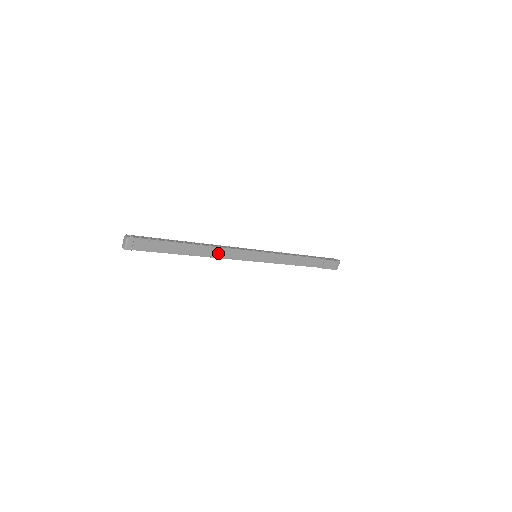
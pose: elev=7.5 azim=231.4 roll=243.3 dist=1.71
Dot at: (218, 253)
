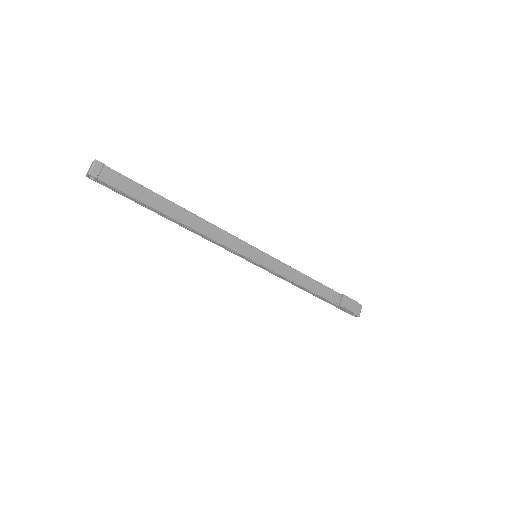
Dot at: (208, 230)
